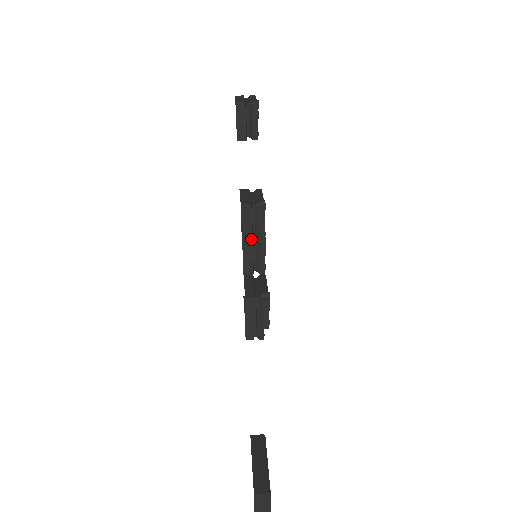
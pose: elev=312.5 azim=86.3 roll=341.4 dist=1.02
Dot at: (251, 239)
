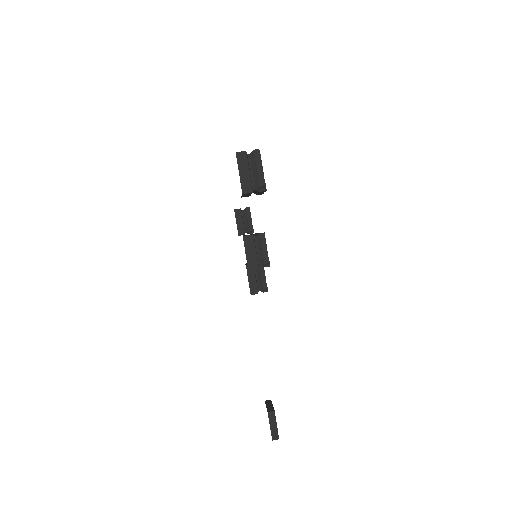
Dot at: occluded
